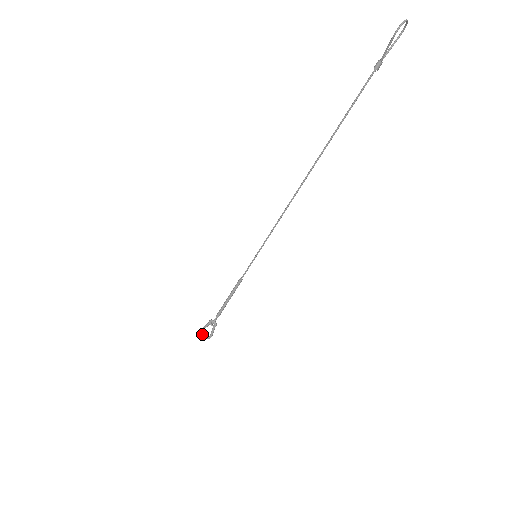
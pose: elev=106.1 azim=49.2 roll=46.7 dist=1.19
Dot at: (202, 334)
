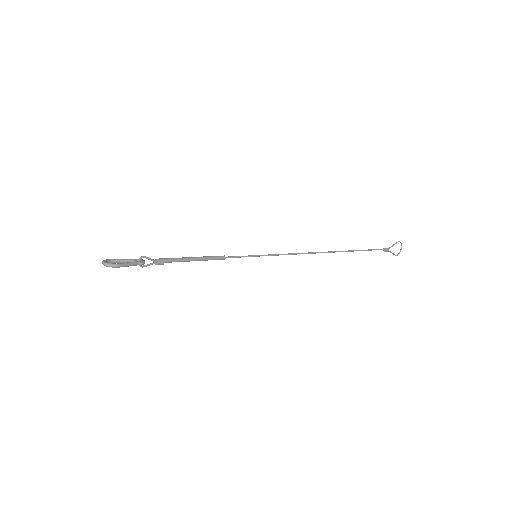
Dot at: (104, 260)
